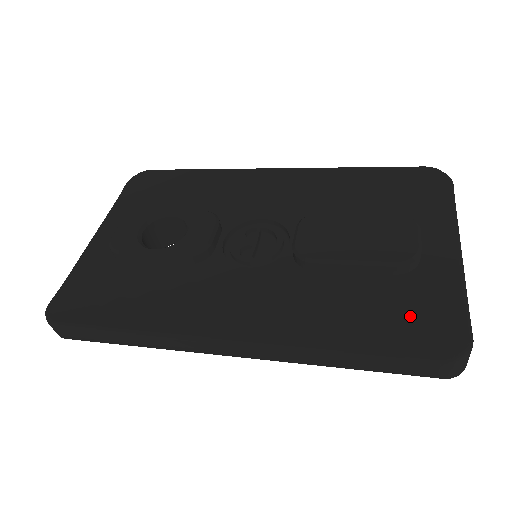
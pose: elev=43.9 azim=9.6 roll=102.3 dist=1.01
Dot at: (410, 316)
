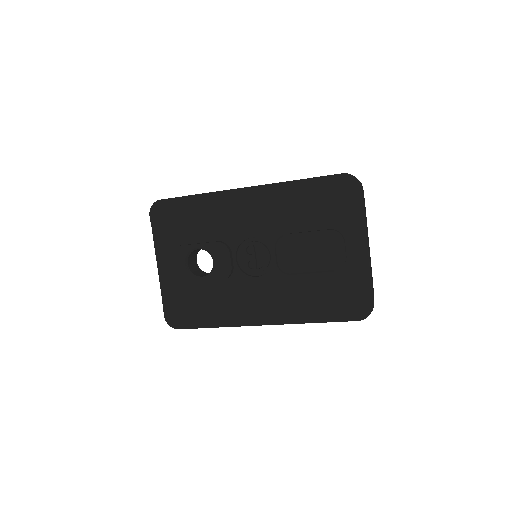
Dot at: (344, 296)
